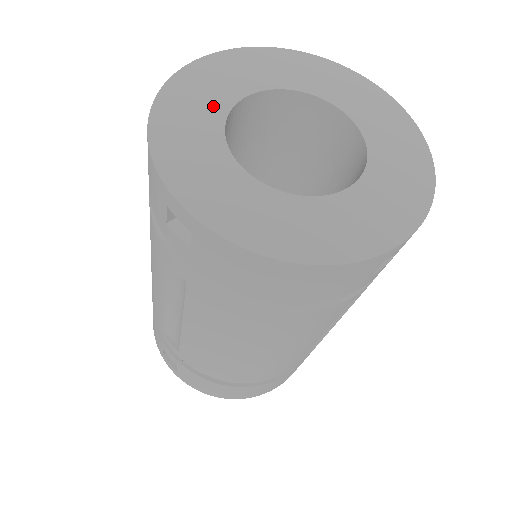
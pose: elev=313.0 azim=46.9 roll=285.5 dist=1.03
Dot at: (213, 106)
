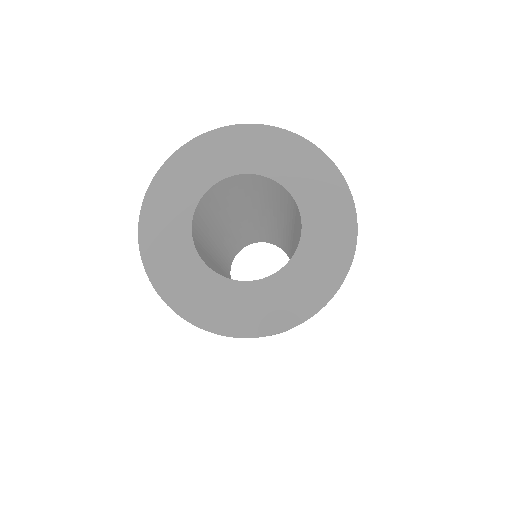
Dot at: (193, 187)
